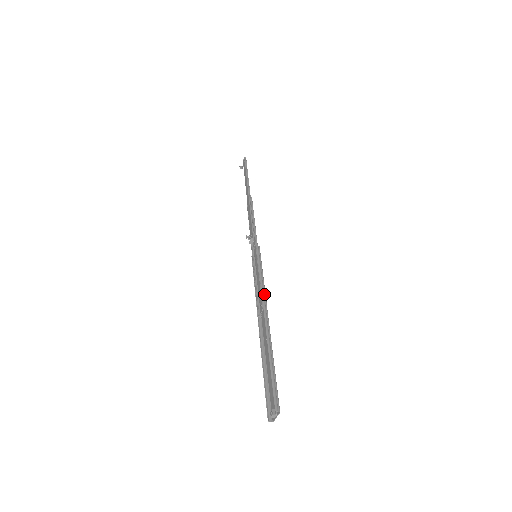
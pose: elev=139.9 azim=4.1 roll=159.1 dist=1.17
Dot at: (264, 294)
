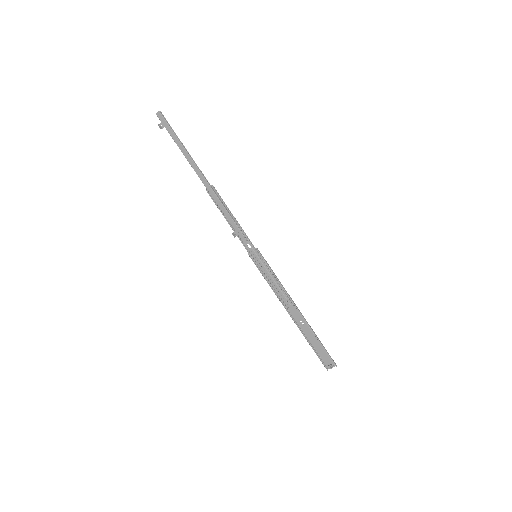
Dot at: (288, 294)
